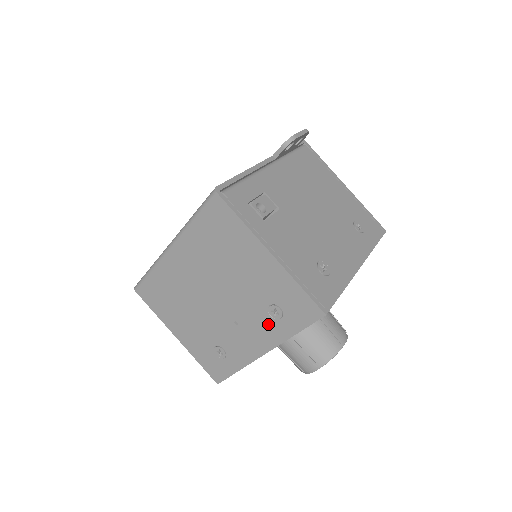
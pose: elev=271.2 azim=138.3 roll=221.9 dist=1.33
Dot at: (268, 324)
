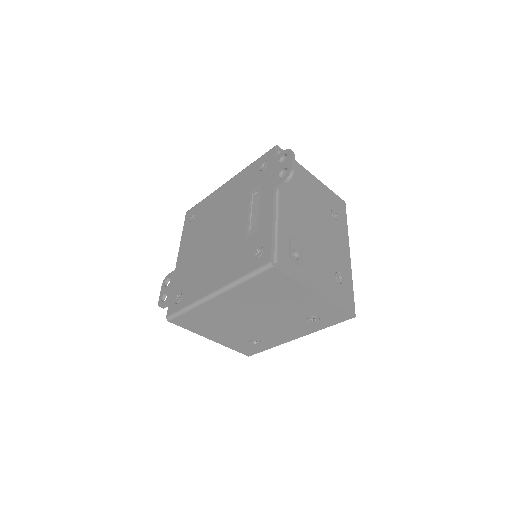
Dot at: (305, 325)
